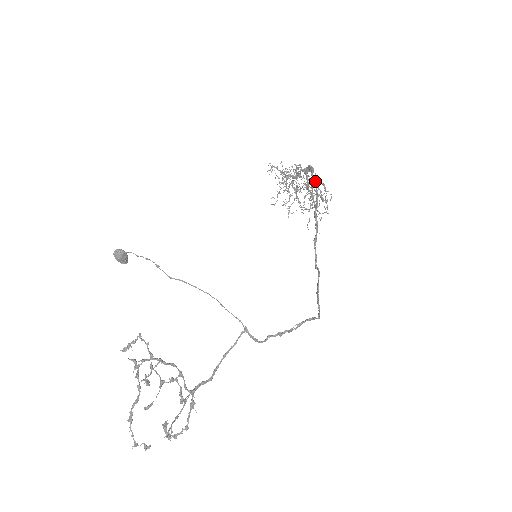
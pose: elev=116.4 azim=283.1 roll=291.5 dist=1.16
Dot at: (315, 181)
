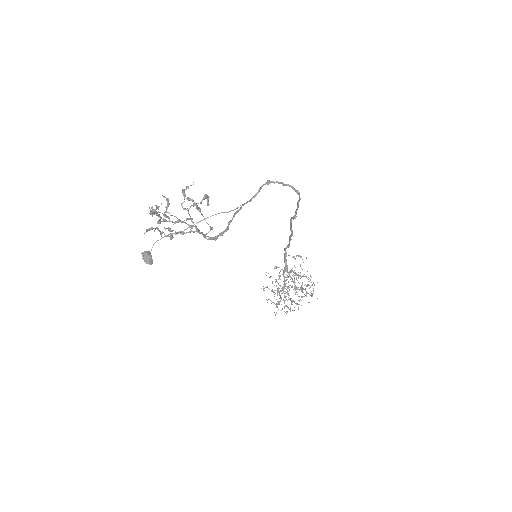
Dot at: (287, 246)
